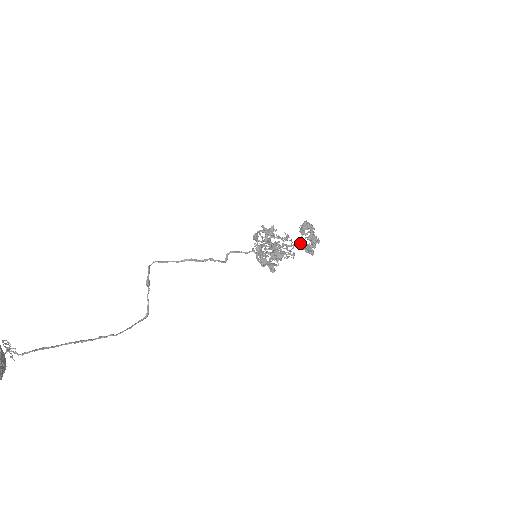
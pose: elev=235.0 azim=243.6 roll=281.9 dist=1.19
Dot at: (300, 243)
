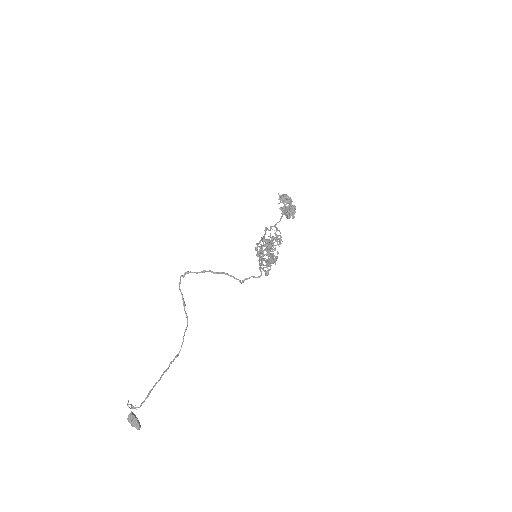
Dot at: occluded
